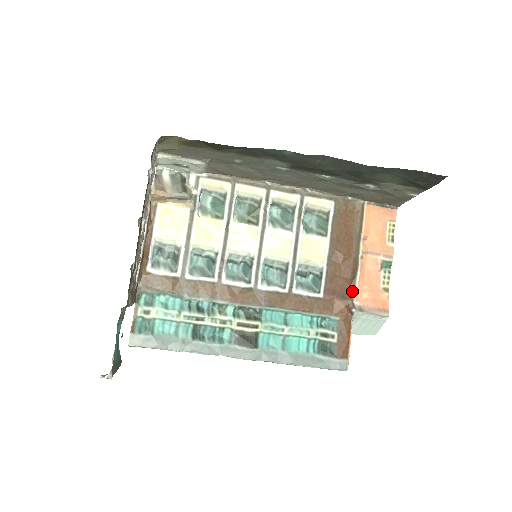
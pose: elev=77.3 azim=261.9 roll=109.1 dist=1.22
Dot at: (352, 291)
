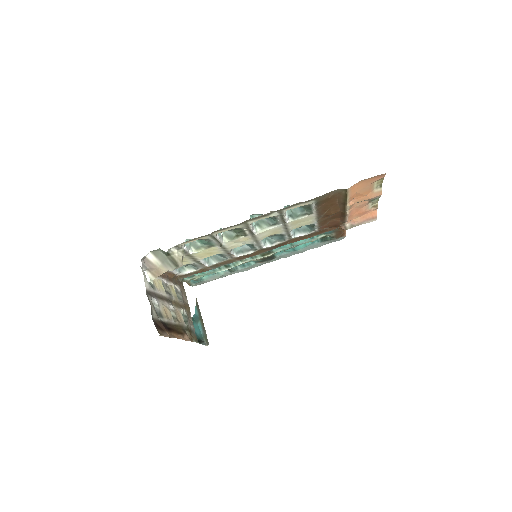
Dot at: (343, 222)
